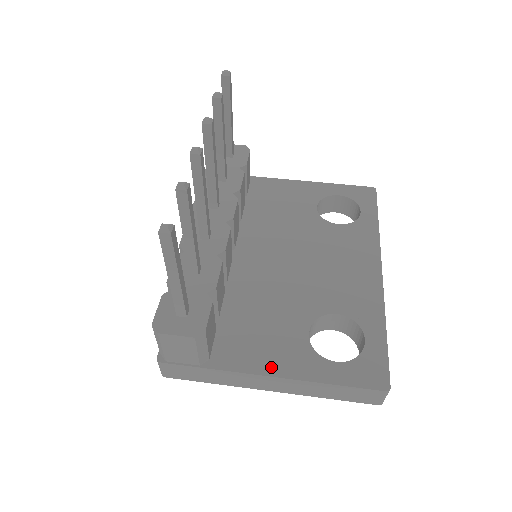
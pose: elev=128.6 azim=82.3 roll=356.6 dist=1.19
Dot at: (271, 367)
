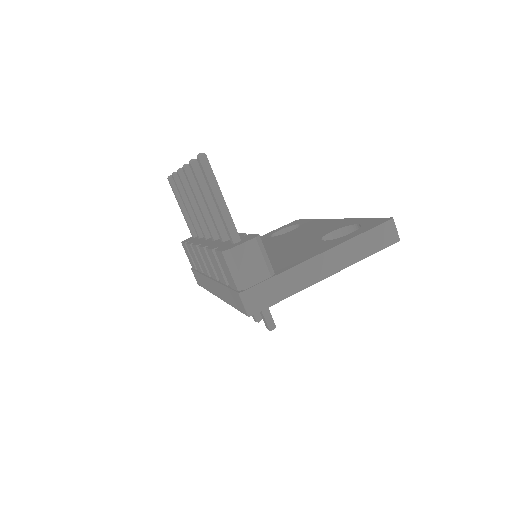
Dot at: (317, 253)
